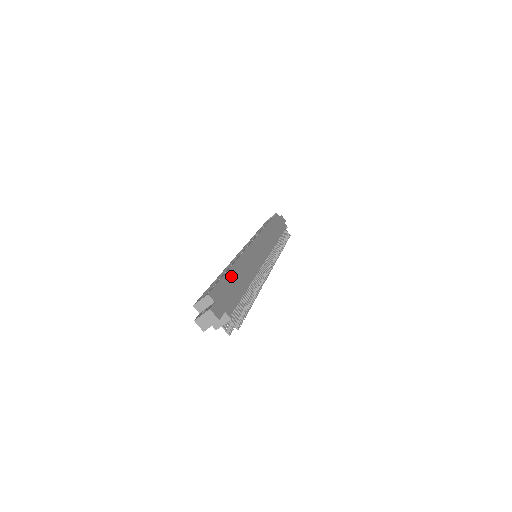
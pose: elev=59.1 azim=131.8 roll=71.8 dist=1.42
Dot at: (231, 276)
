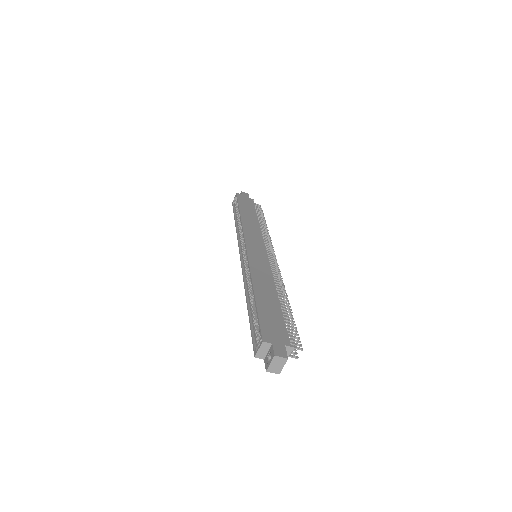
Dot at: (261, 302)
